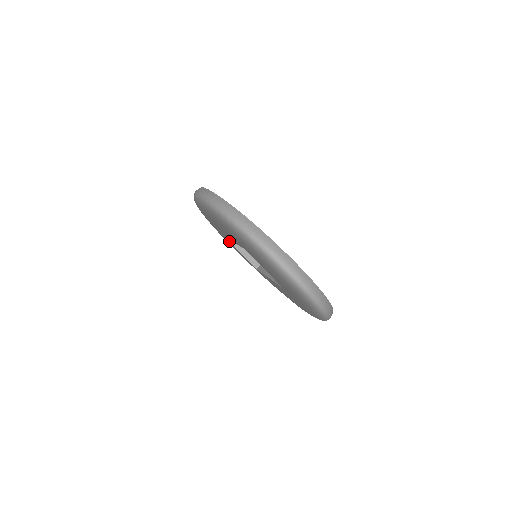
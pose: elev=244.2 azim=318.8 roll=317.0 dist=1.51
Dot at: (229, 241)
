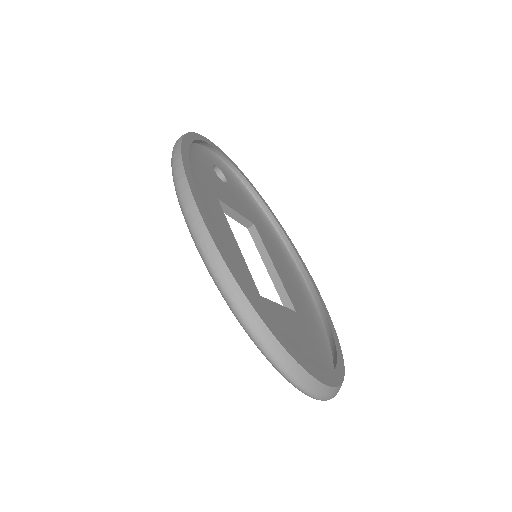
Dot at: occluded
